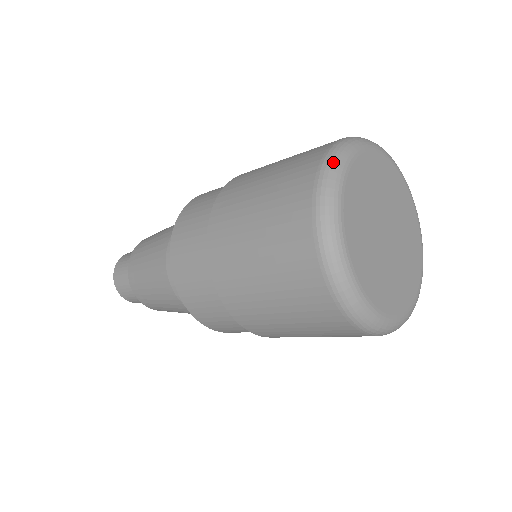
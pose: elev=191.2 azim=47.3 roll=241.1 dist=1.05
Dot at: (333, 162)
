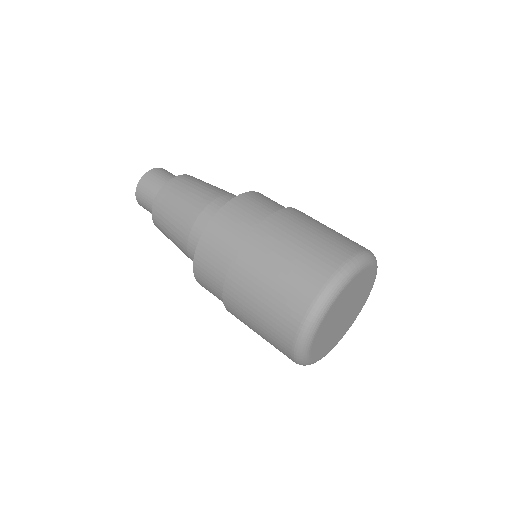
Dot at: (300, 352)
